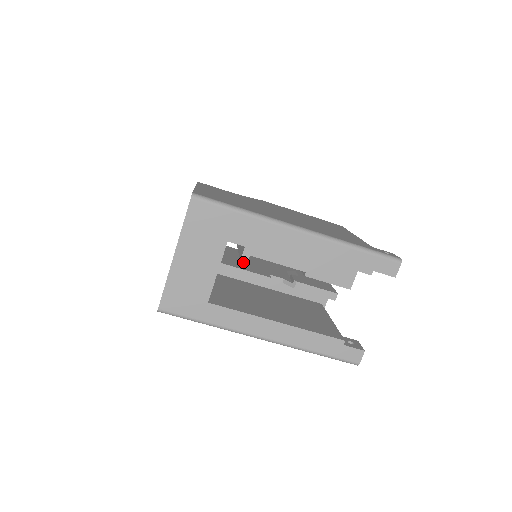
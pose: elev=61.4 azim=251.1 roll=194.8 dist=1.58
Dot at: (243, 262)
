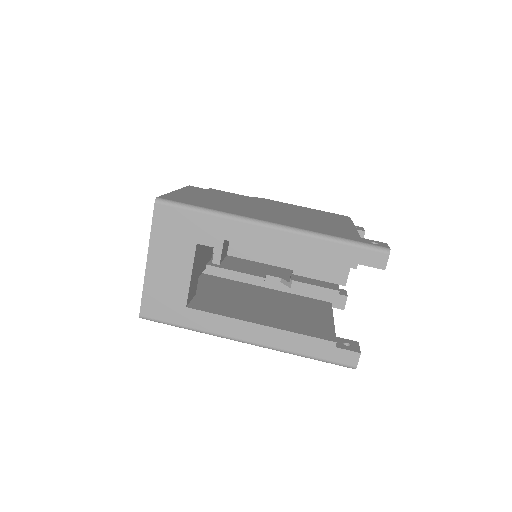
Dot at: (241, 263)
